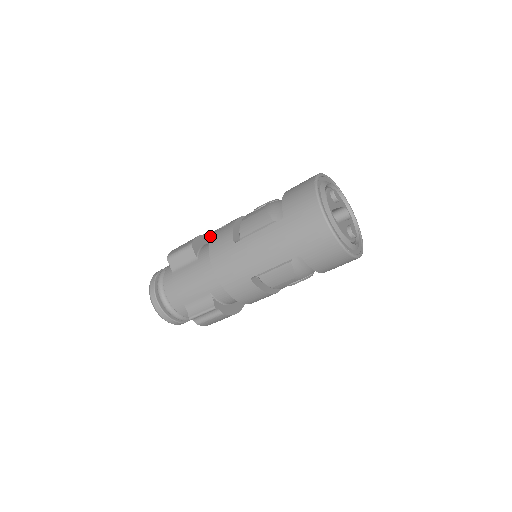
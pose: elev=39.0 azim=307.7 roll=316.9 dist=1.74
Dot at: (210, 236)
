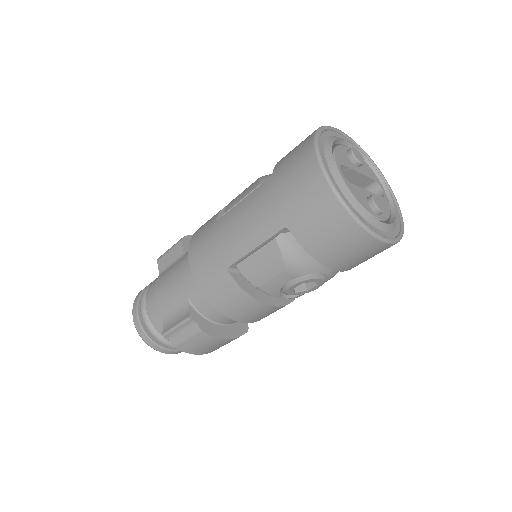
Dot at: occluded
